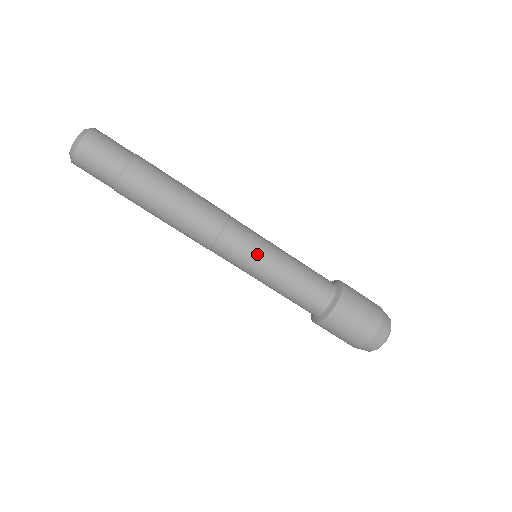
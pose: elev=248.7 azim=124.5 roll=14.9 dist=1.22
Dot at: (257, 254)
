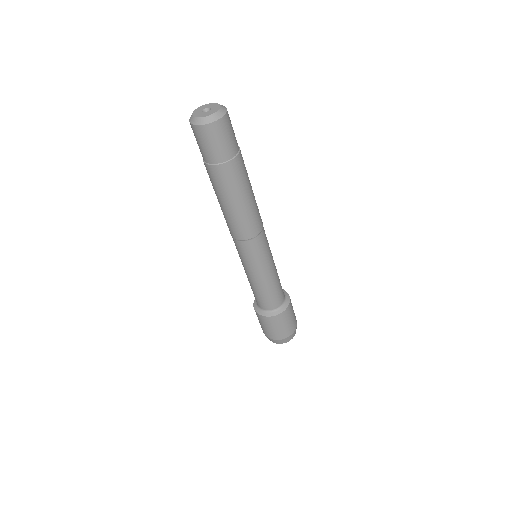
Dot at: (265, 260)
